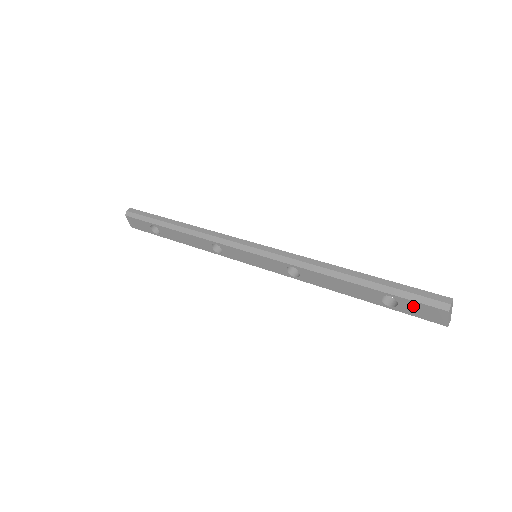
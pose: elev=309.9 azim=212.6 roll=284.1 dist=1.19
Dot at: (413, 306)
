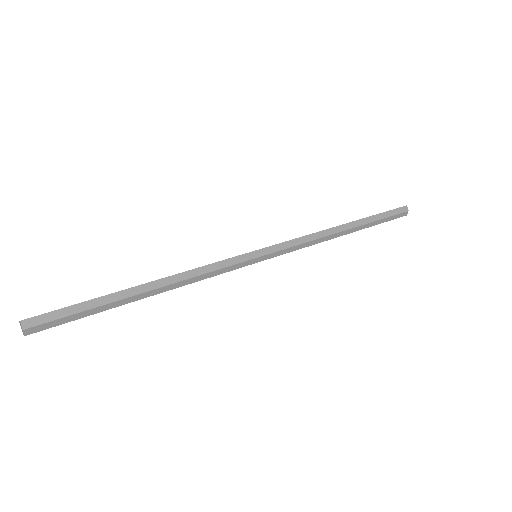
Dot at: occluded
